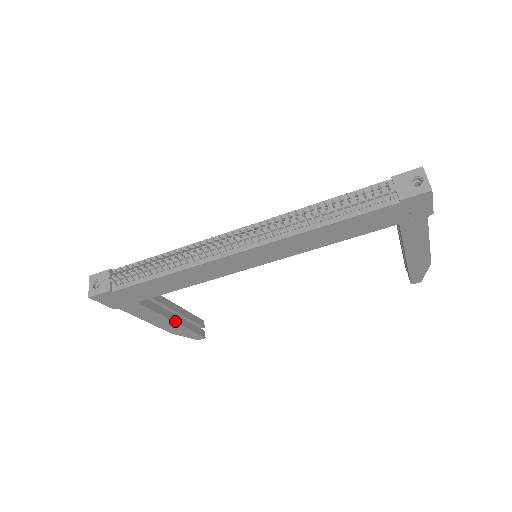
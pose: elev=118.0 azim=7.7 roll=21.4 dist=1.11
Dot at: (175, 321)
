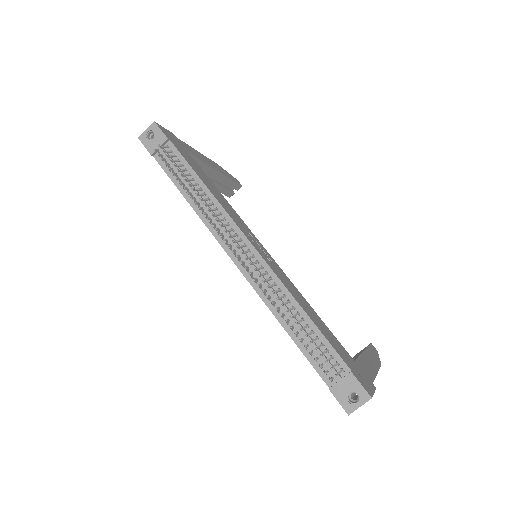
Dot at: occluded
